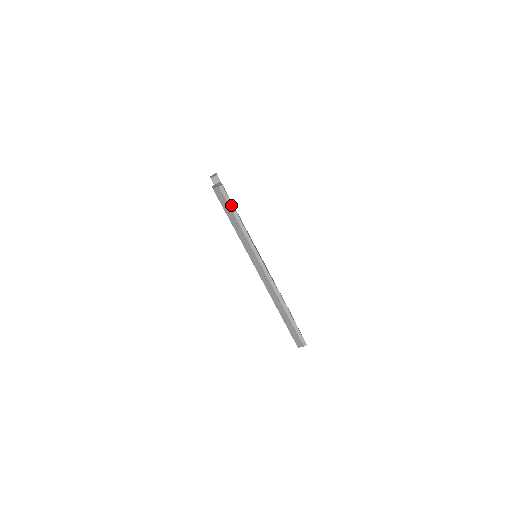
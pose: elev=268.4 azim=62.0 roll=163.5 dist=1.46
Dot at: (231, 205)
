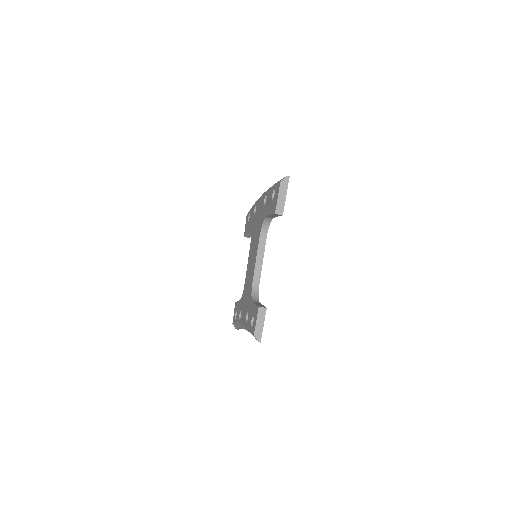
Dot at: occluded
